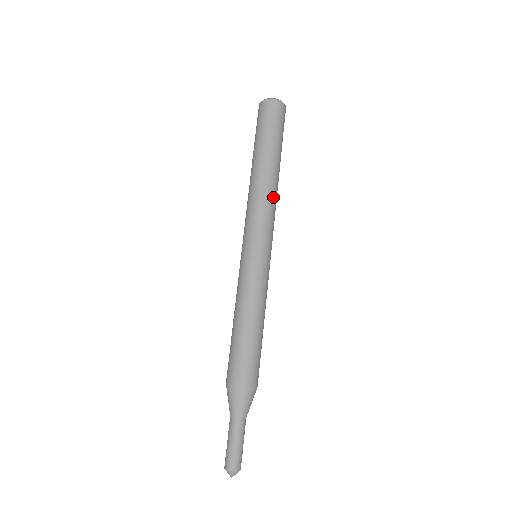
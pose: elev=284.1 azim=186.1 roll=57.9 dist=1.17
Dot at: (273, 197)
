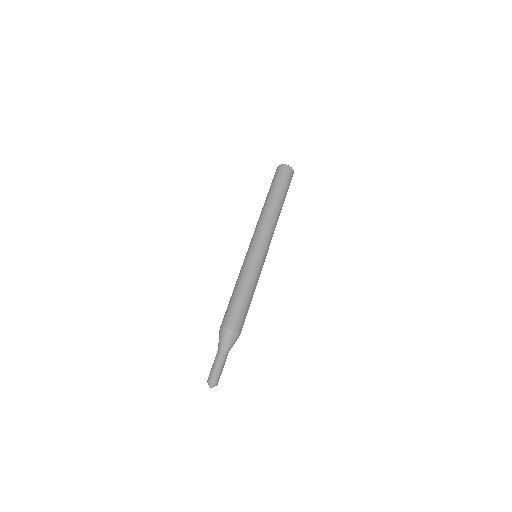
Dot at: (273, 221)
